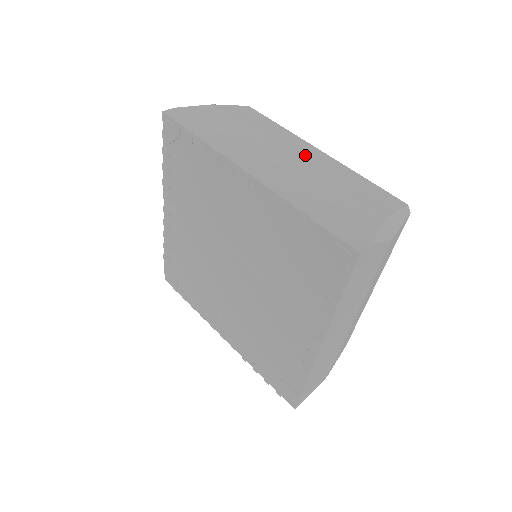
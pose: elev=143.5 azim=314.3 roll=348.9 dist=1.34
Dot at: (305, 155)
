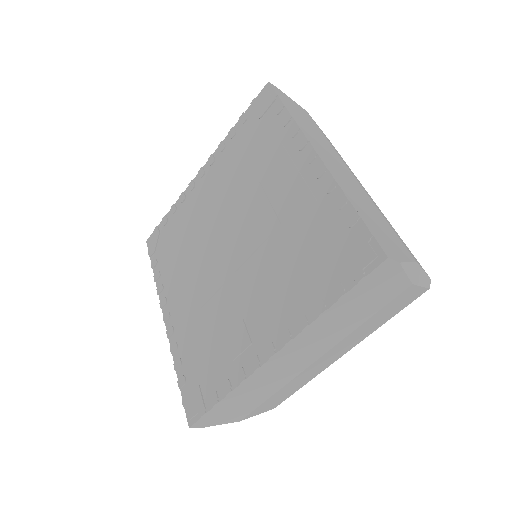
Dot at: occluded
